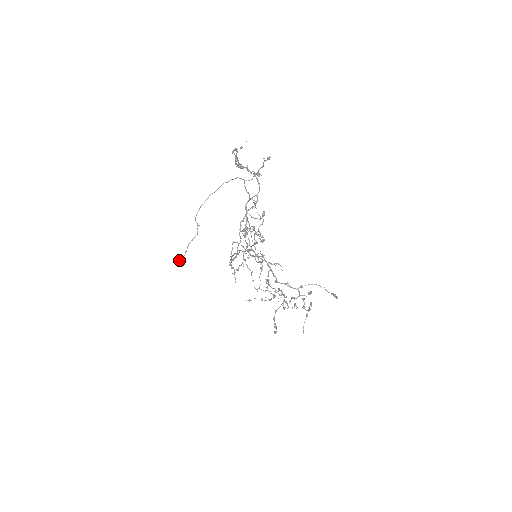
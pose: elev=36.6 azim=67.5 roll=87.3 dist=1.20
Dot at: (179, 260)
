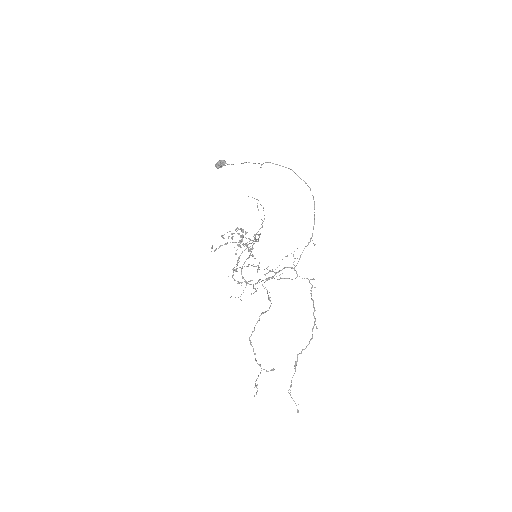
Dot at: (221, 165)
